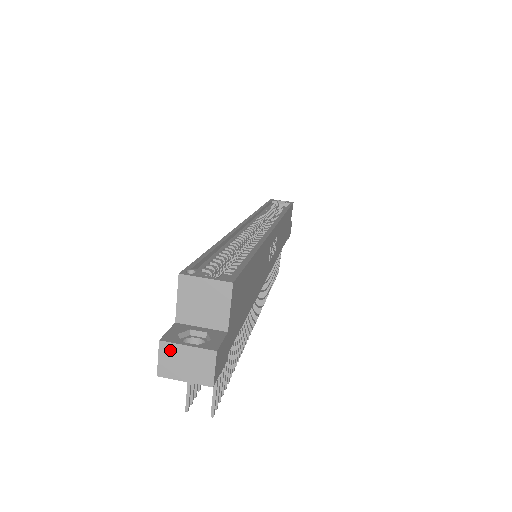
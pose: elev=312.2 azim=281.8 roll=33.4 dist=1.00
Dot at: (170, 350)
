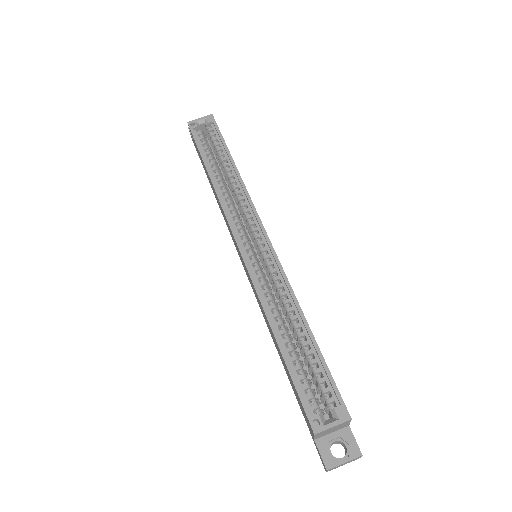
Dot at: occluded
